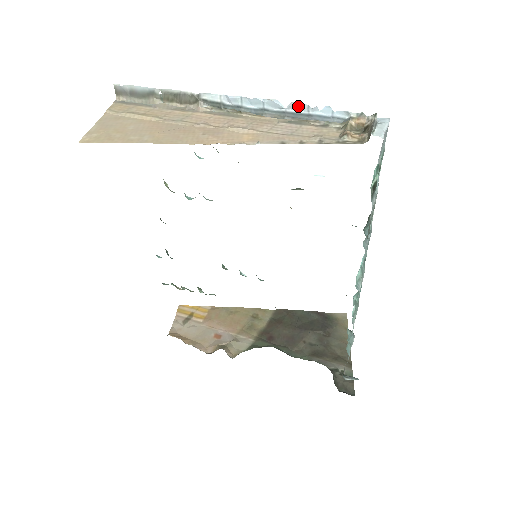
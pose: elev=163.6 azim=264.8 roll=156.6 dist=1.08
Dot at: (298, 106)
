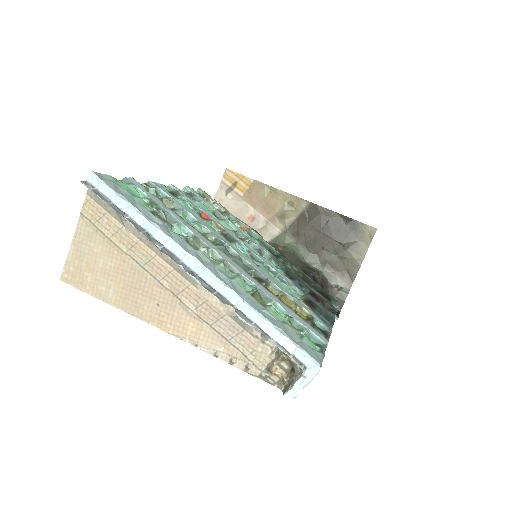
Dot at: (242, 318)
